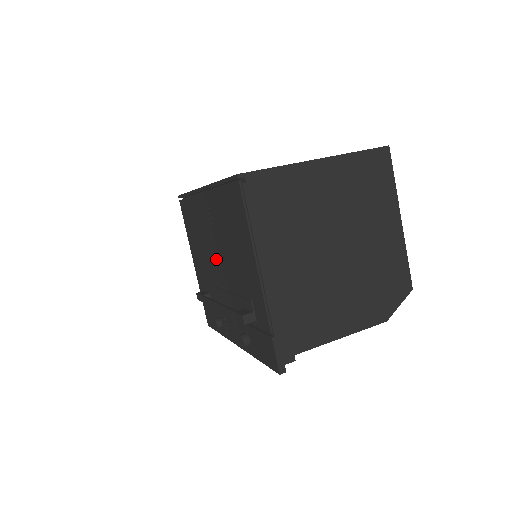
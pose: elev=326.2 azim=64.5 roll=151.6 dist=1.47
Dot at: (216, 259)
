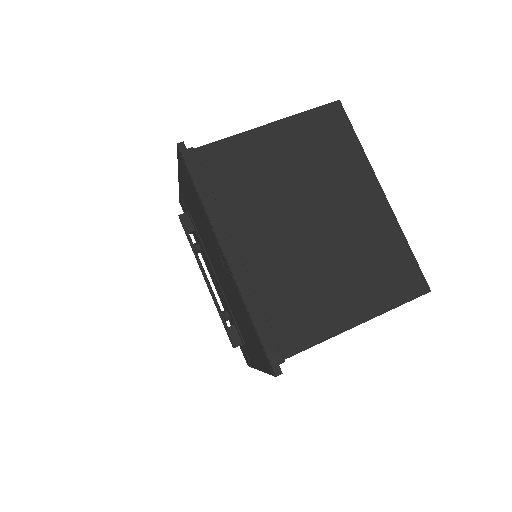
Dot at: (217, 268)
